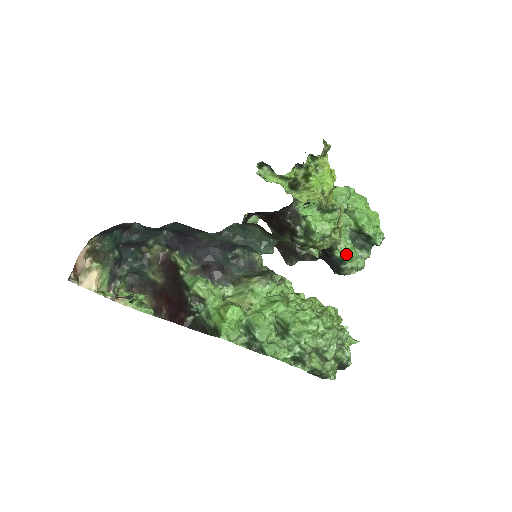
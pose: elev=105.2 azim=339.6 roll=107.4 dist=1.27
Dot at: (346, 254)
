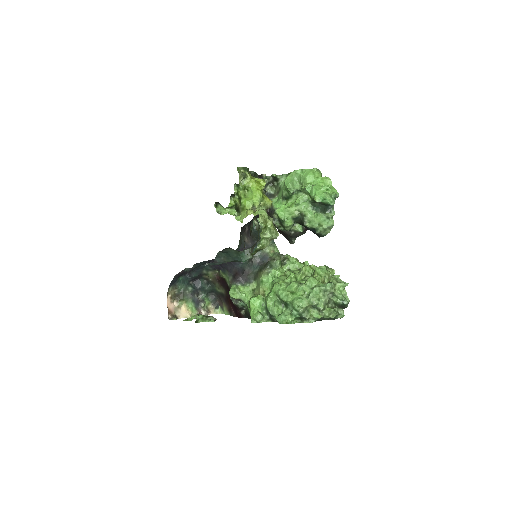
Dot at: (313, 223)
